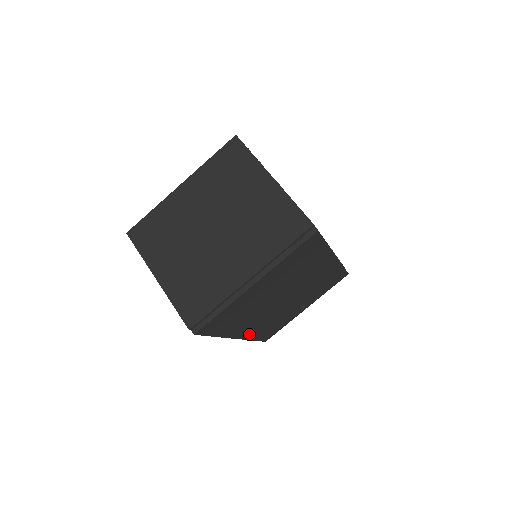
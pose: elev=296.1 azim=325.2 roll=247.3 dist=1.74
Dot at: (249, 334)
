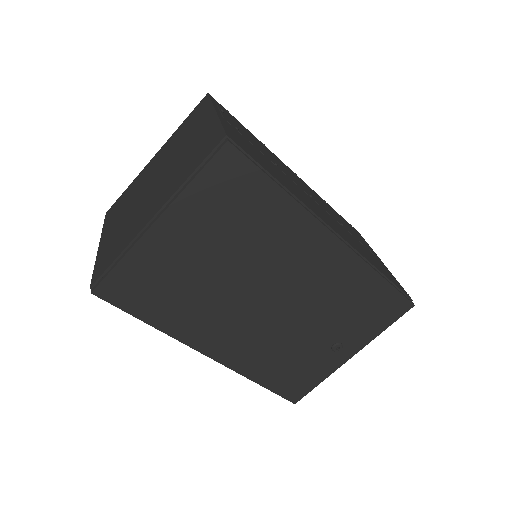
Dot at: (233, 359)
